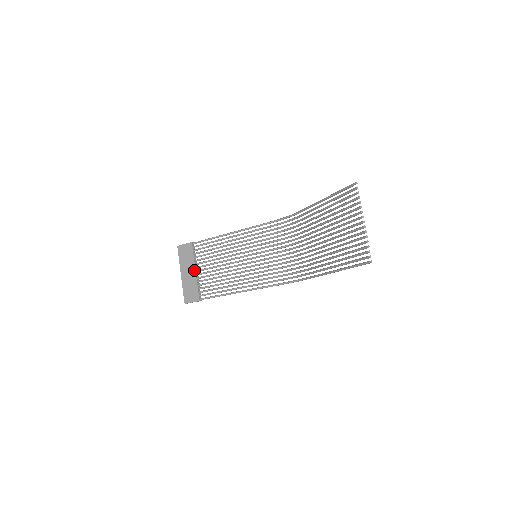
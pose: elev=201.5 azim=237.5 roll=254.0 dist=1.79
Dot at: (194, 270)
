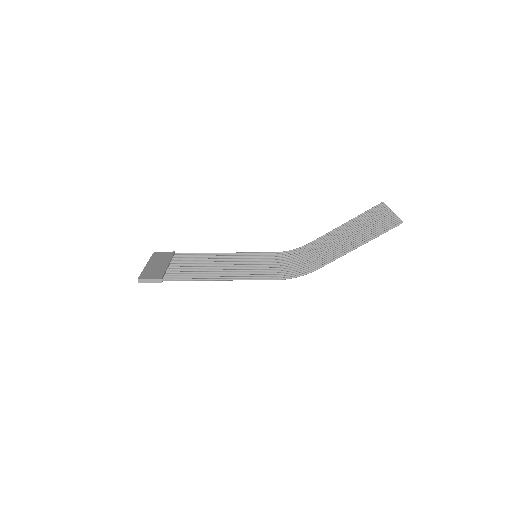
Dot at: (167, 263)
